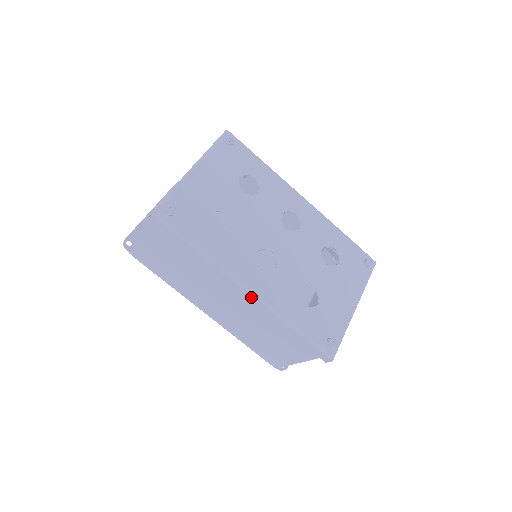
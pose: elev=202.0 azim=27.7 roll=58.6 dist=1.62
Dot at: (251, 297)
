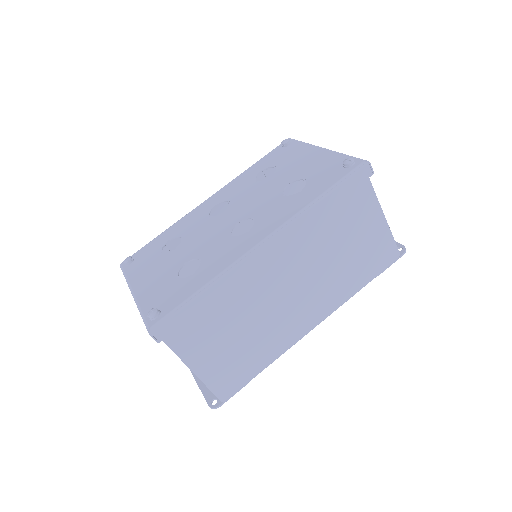
Dot at: (274, 242)
